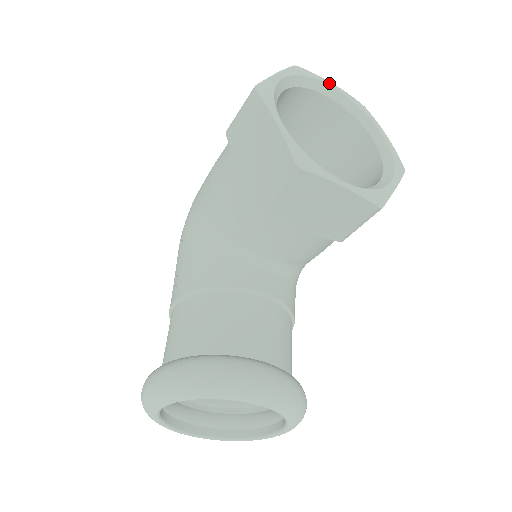
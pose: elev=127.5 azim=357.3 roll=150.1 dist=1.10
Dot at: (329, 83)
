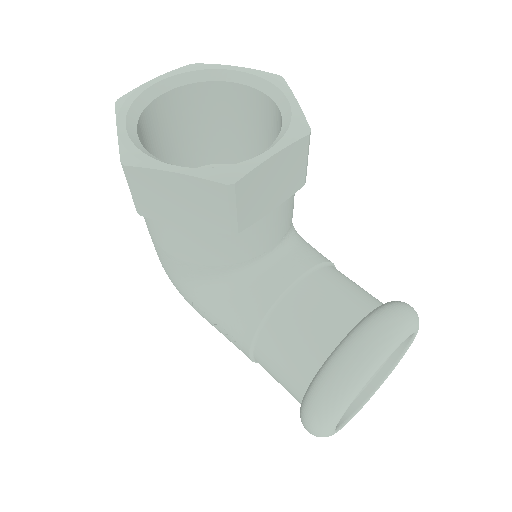
Dot at: (152, 82)
